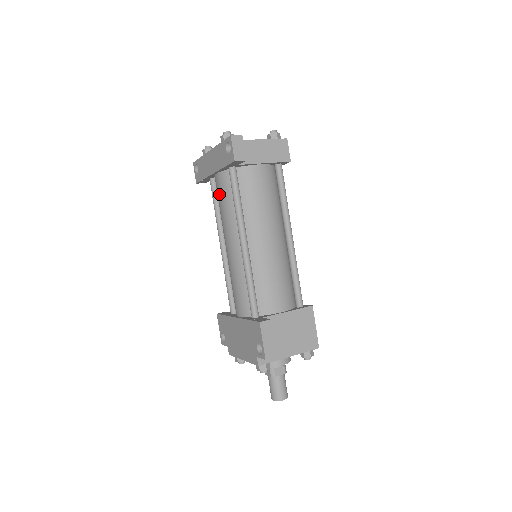
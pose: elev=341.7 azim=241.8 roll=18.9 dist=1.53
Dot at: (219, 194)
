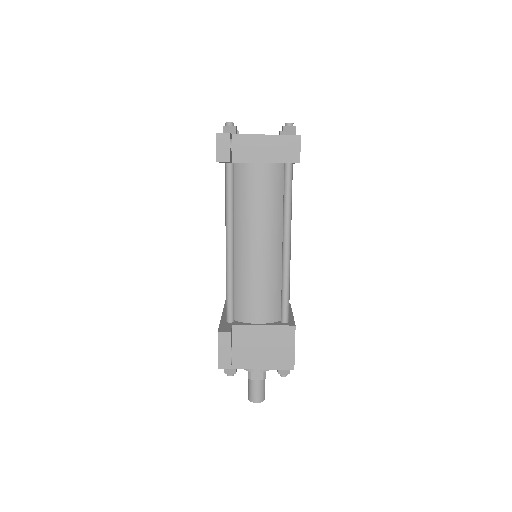
Dot at: occluded
